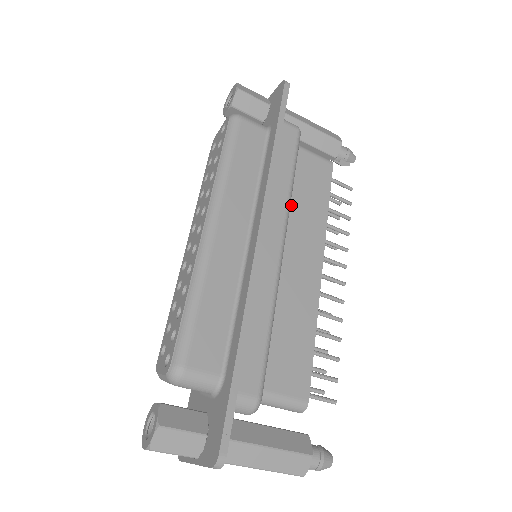
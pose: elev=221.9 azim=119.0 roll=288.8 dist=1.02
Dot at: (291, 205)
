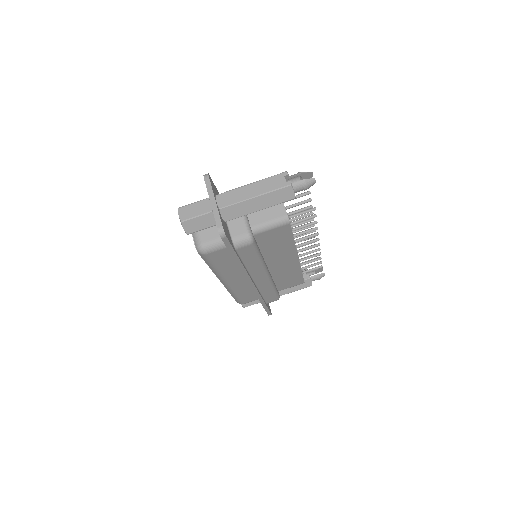
Dot at: occluded
